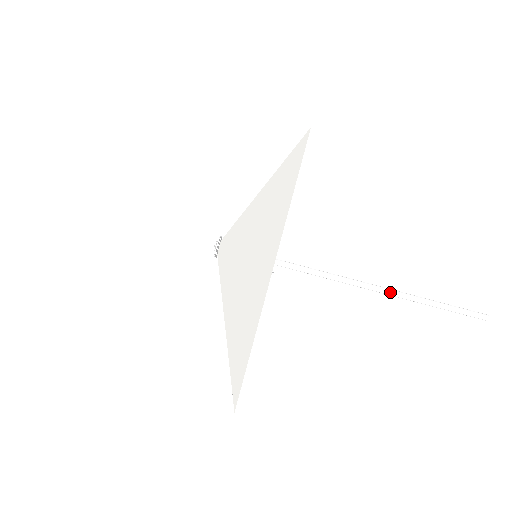
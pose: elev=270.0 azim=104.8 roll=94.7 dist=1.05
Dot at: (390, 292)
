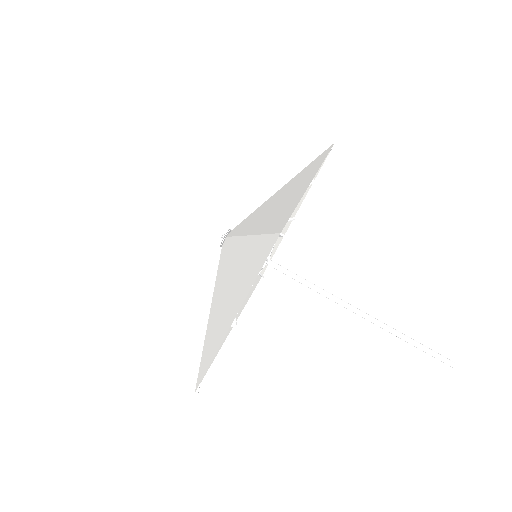
Dot at: (370, 316)
